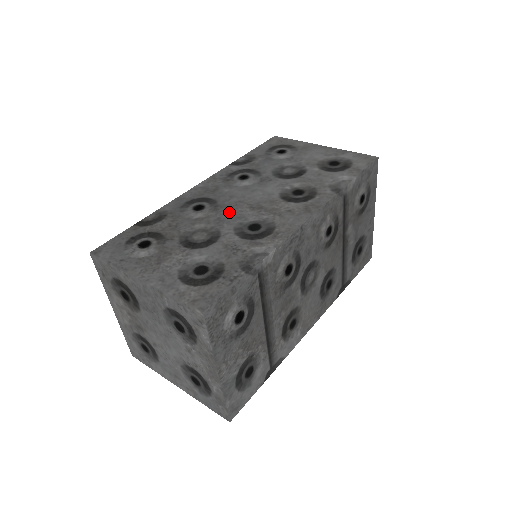
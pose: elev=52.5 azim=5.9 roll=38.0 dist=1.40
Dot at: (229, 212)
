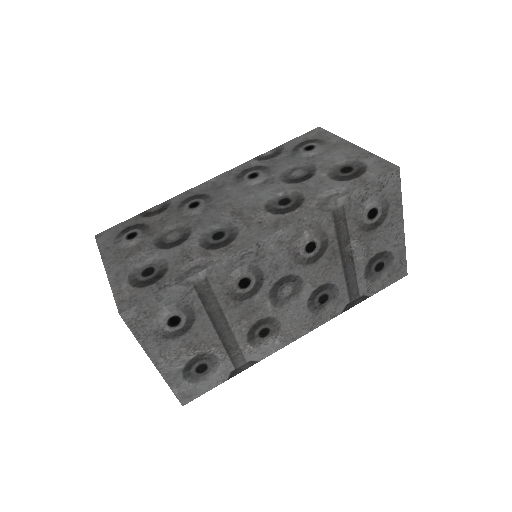
Dot at: (212, 214)
